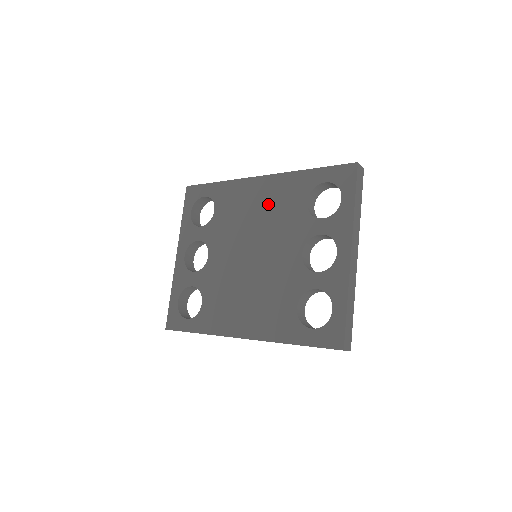
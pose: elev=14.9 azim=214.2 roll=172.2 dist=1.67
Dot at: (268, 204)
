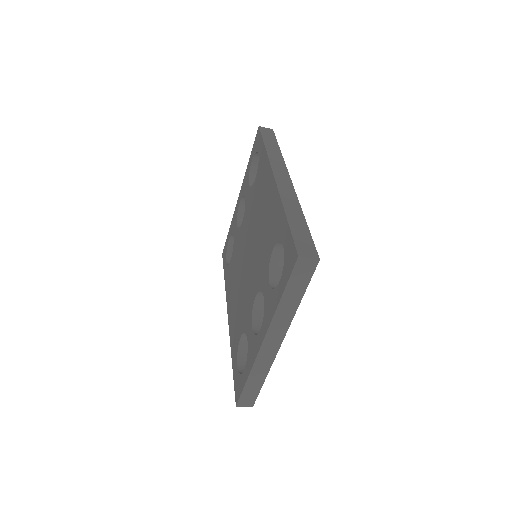
Dot at: (265, 217)
